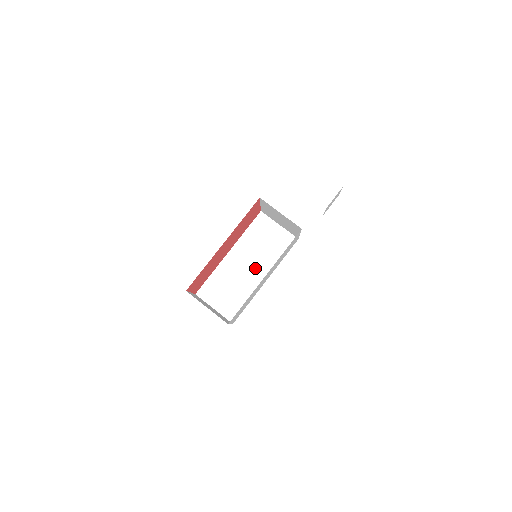
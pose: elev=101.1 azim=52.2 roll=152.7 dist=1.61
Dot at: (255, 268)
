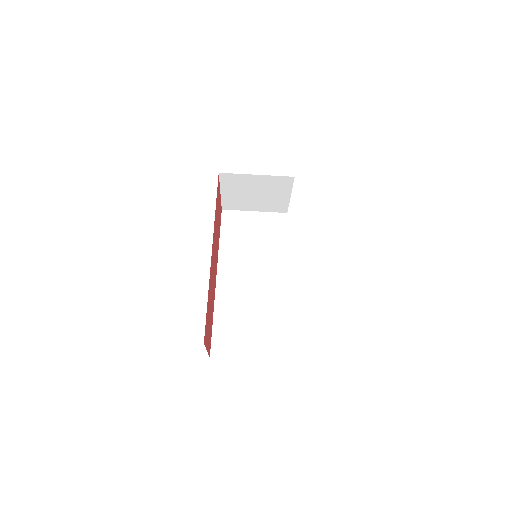
Dot at: (262, 276)
